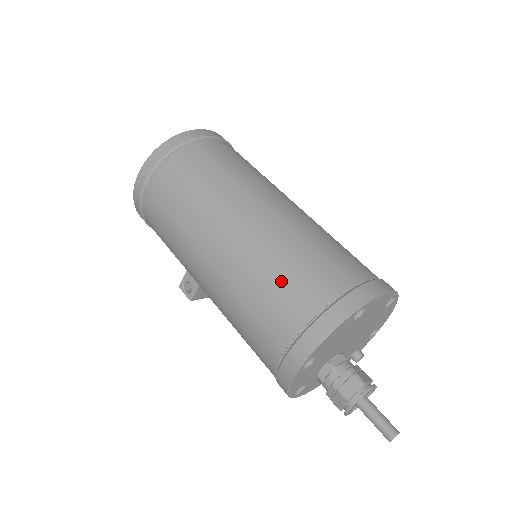
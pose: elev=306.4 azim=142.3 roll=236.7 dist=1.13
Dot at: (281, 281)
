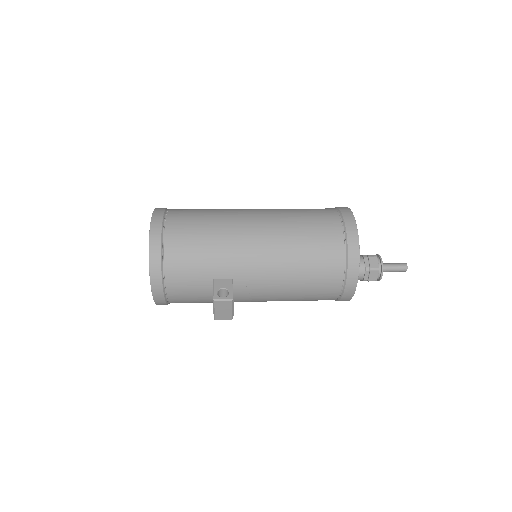
Dot at: (305, 209)
